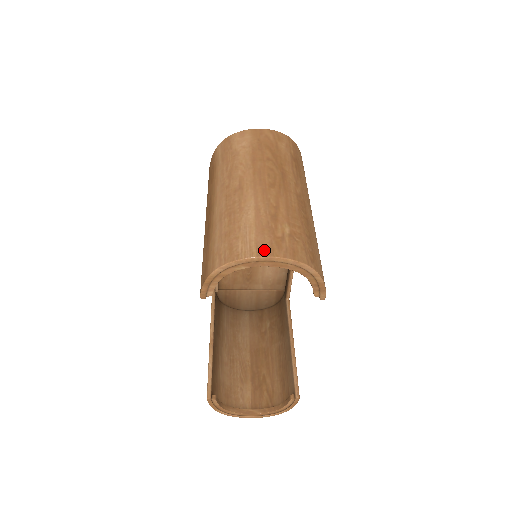
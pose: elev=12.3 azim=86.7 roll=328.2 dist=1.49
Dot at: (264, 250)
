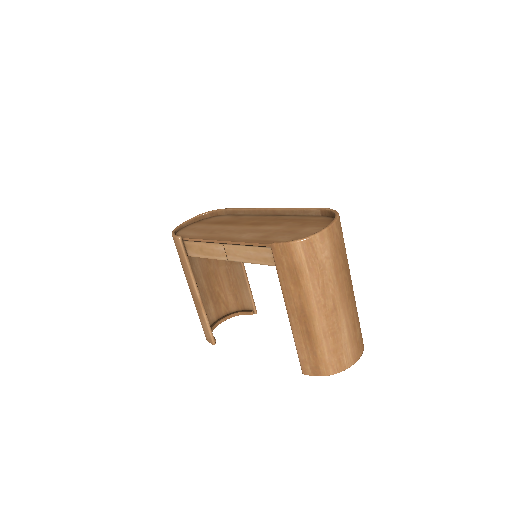
Dot at: (356, 357)
